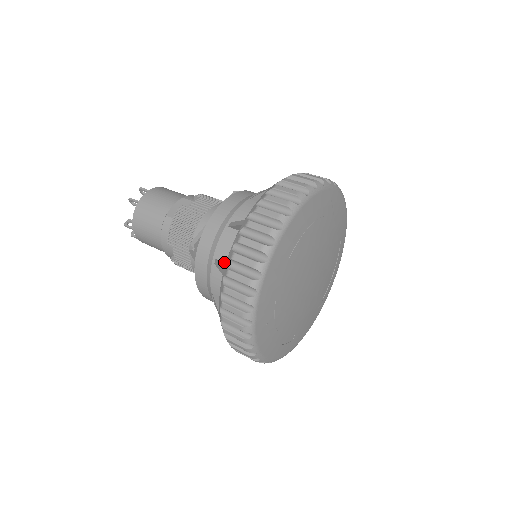
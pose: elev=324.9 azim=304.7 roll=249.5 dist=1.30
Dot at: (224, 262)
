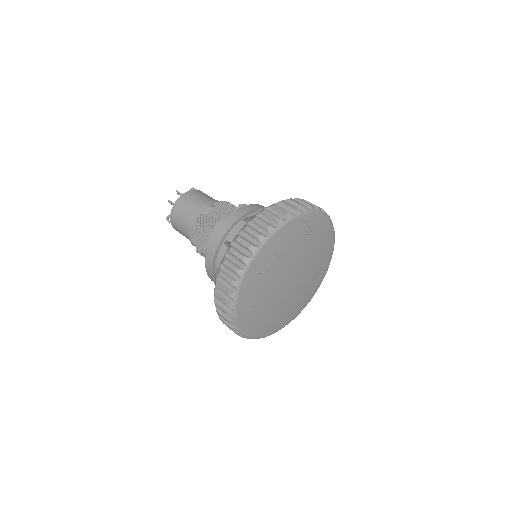
Dot at: occluded
